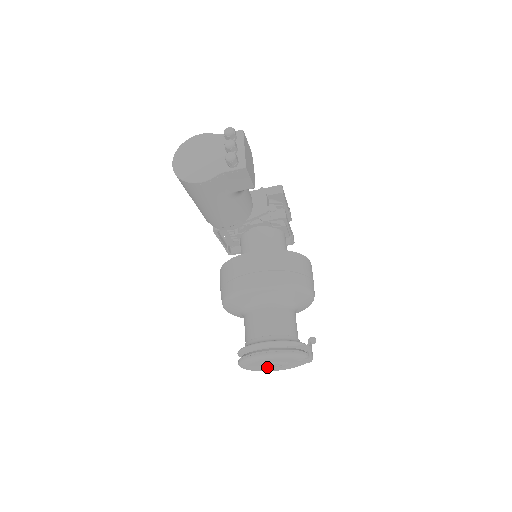
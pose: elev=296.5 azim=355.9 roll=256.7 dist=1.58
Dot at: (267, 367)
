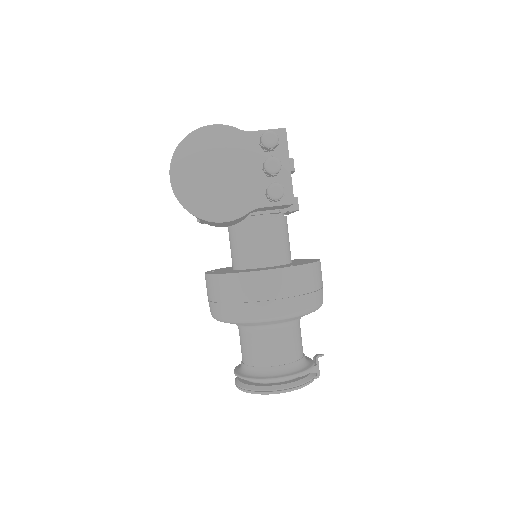
Dot at: occluded
